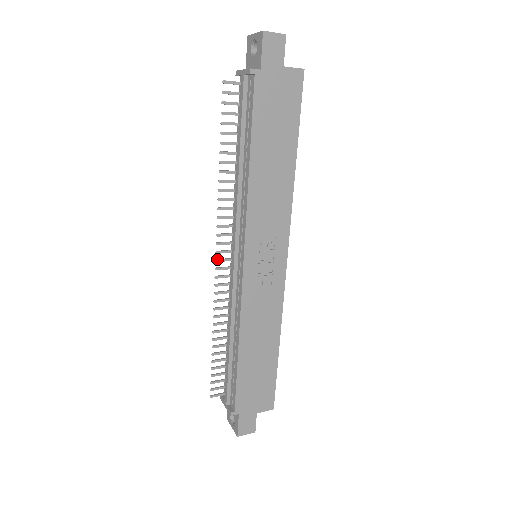
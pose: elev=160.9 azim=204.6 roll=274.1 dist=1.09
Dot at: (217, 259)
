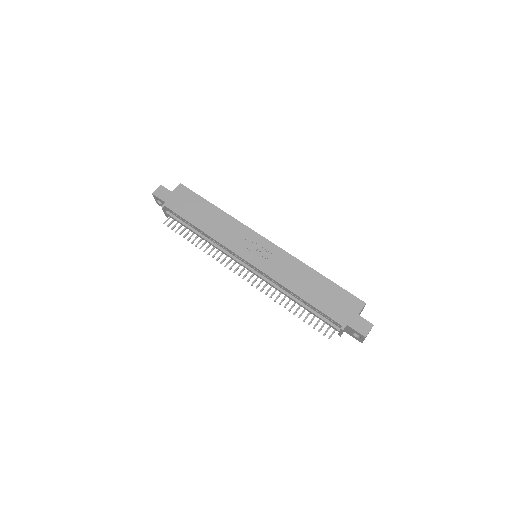
Dot at: (242, 278)
